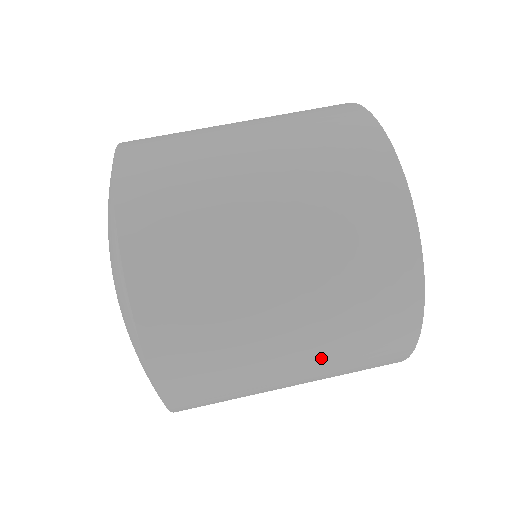
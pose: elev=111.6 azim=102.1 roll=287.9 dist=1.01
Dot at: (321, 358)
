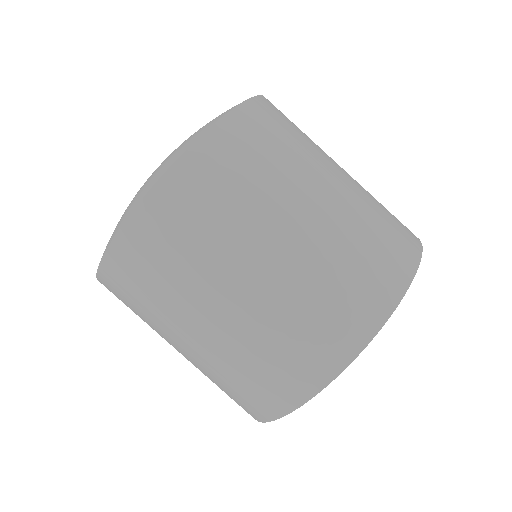
Dot at: (211, 358)
